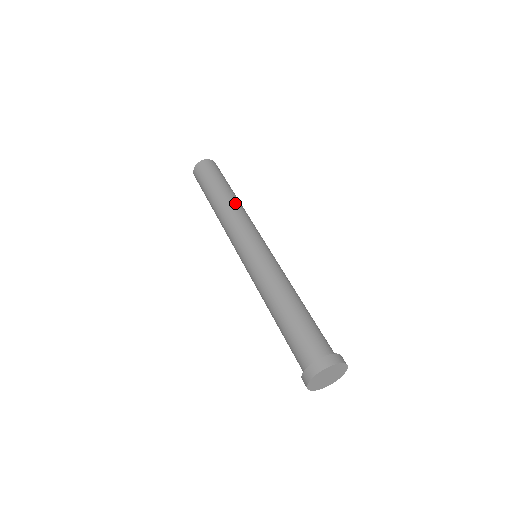
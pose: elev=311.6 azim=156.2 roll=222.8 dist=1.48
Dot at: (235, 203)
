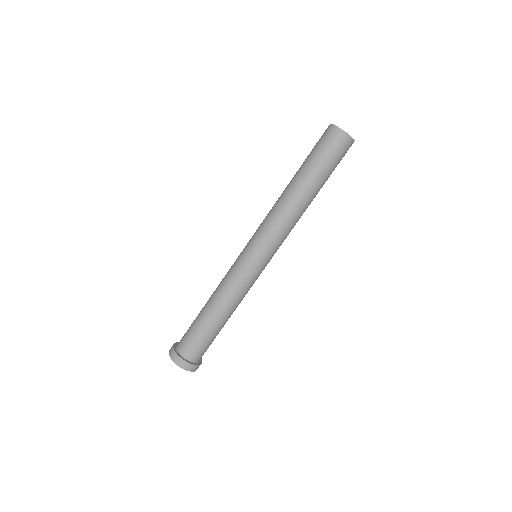
Dot at: (286, 199)
